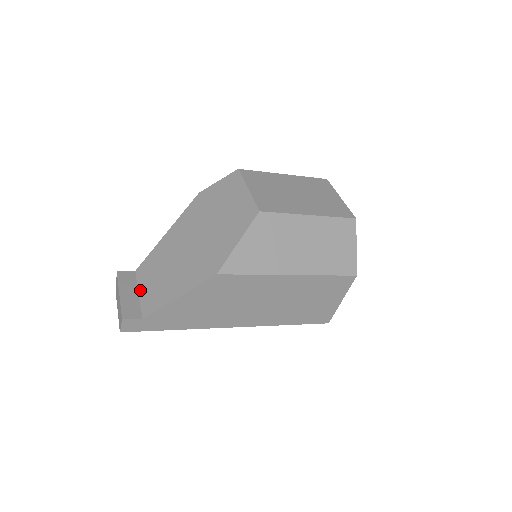
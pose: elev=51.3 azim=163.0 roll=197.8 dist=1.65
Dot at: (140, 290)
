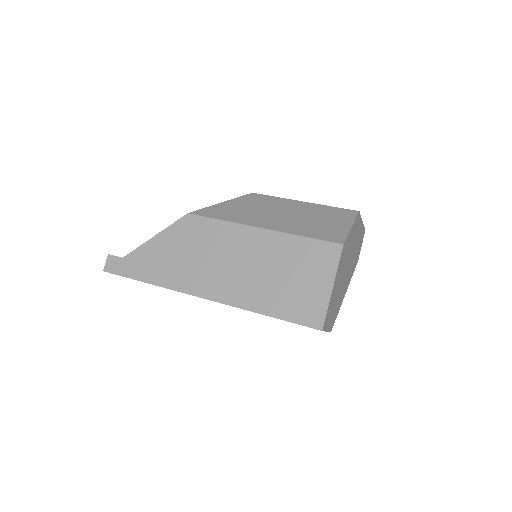
Dot at: occluded
